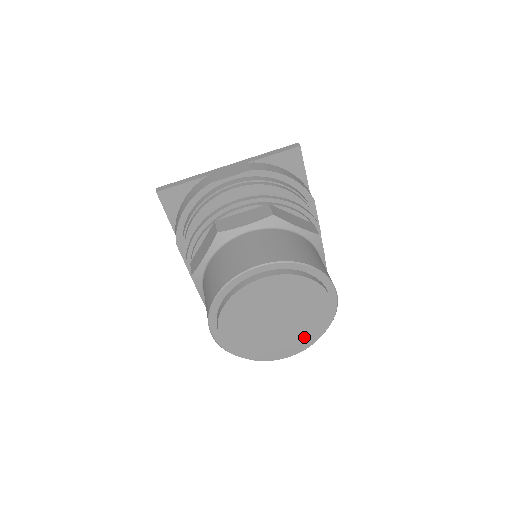
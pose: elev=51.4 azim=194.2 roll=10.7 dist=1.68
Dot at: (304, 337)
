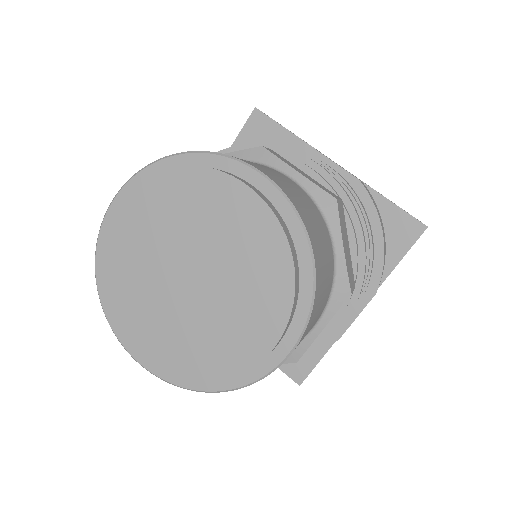
Dot at: (186, 353)
